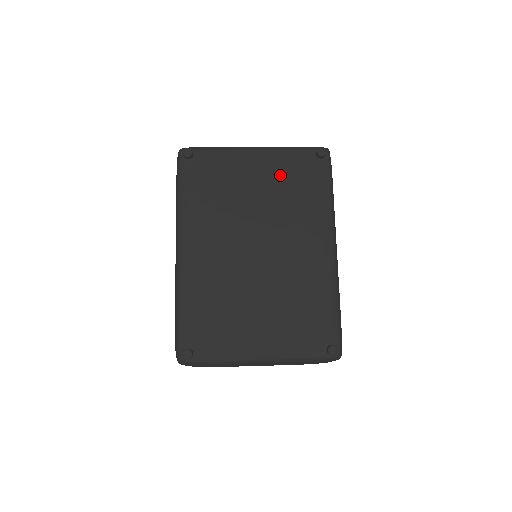
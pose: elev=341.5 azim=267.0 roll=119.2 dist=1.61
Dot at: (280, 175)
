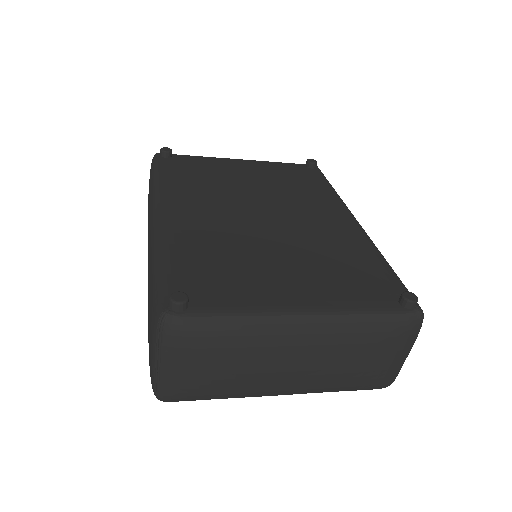
Dot at: (273, 173)
